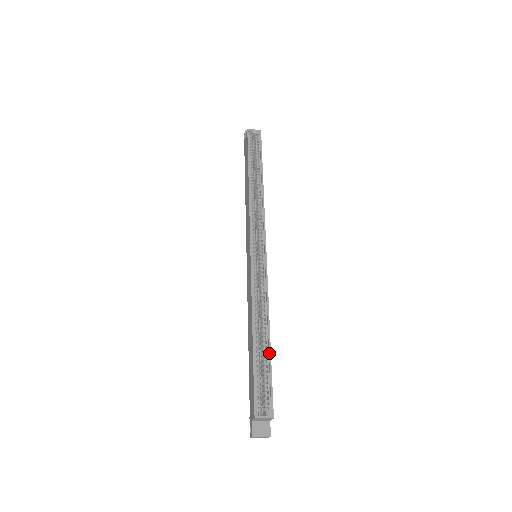
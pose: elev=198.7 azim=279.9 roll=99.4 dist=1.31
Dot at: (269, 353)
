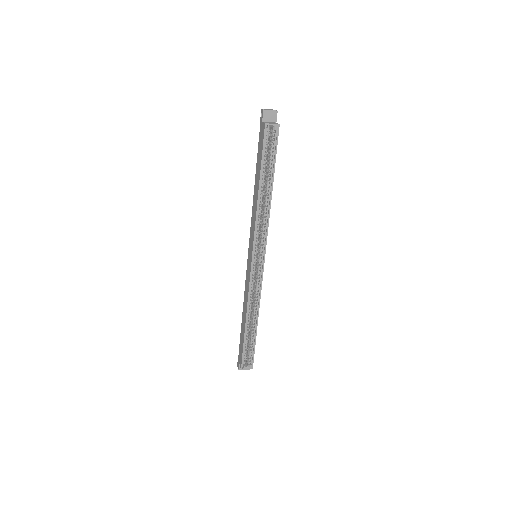
Dot at: (255, 334)
